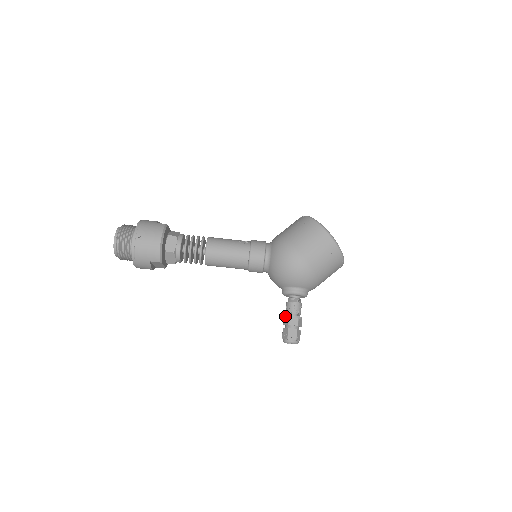
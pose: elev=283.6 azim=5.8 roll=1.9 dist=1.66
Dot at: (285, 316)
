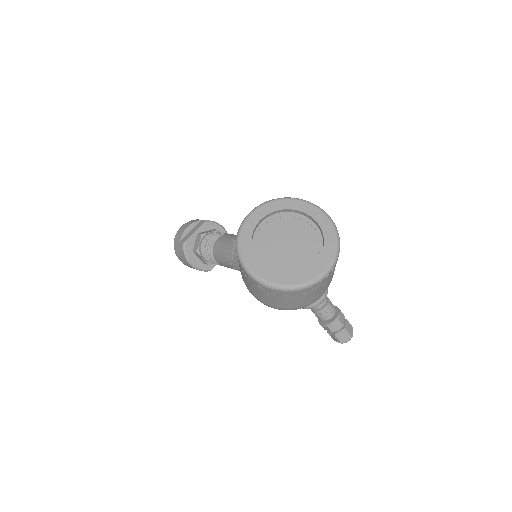
Dot at: (318, 319)
